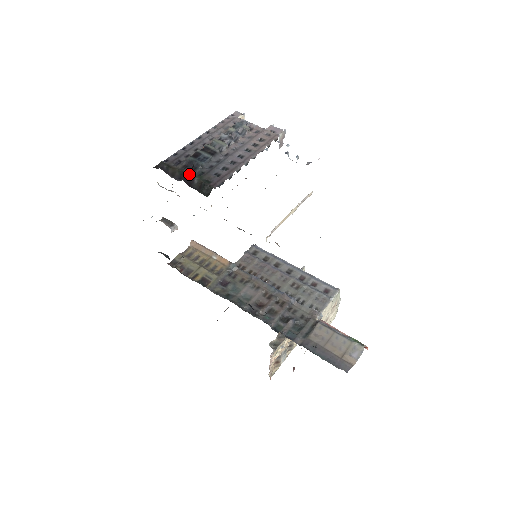
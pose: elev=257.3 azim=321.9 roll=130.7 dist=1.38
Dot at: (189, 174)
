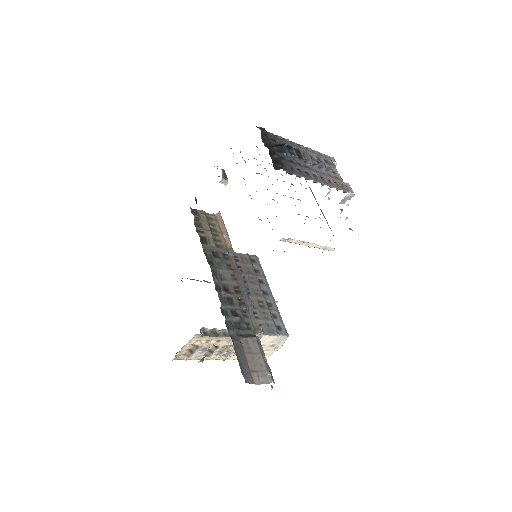
Dot at: occluded
